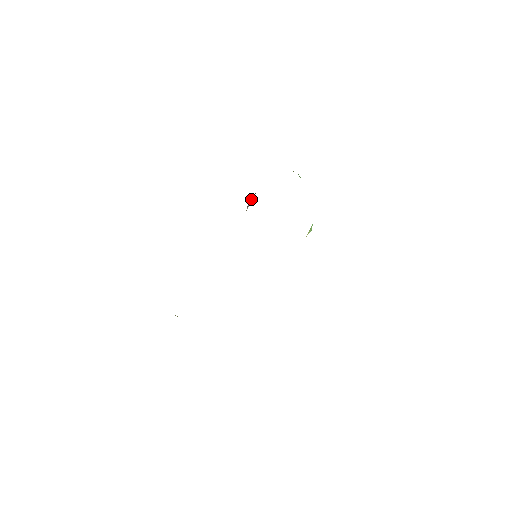
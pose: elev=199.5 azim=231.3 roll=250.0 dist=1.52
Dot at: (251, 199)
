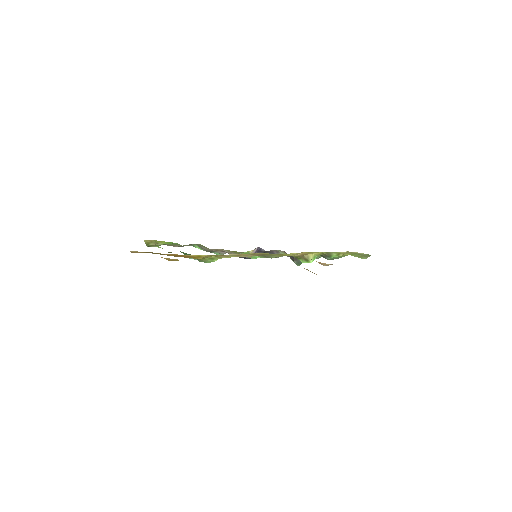
Dot at: occluded
